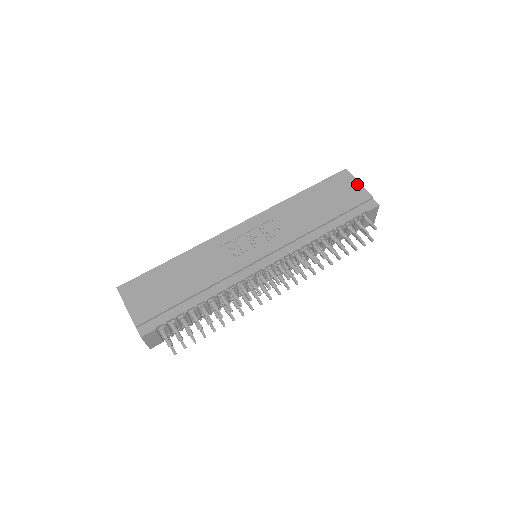
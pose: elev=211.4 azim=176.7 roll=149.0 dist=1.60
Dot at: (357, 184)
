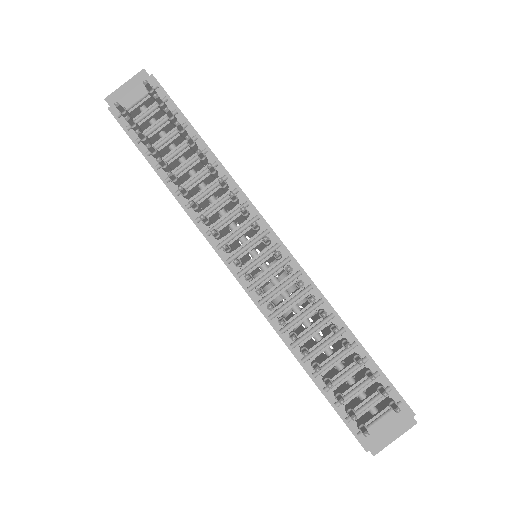
Dot at: occluded
